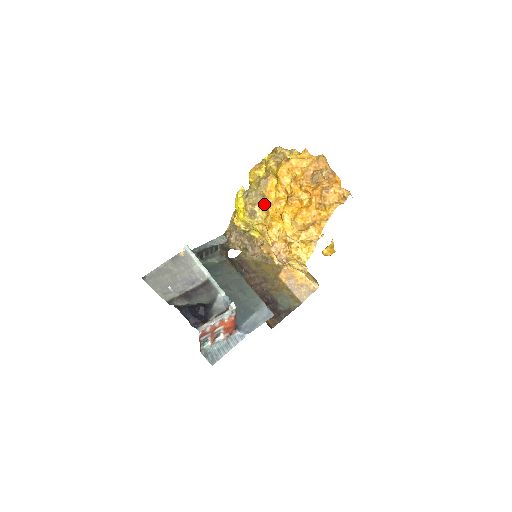
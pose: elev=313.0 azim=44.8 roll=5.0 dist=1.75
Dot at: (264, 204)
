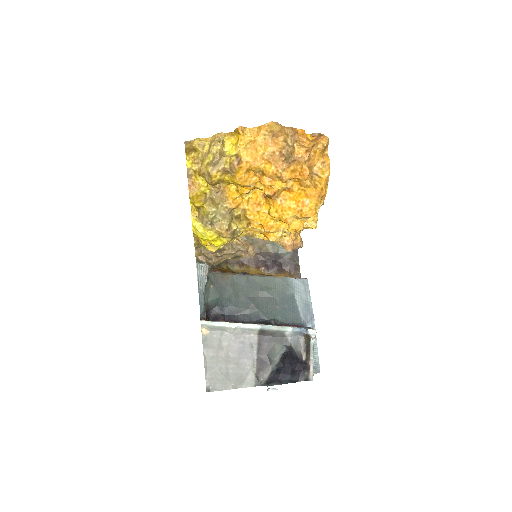
Dot at: (236, 215)
